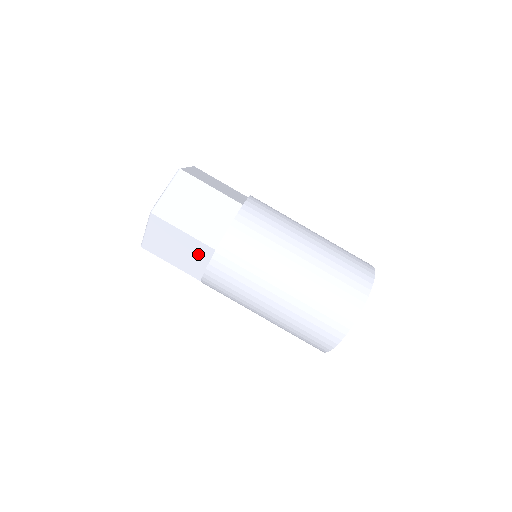
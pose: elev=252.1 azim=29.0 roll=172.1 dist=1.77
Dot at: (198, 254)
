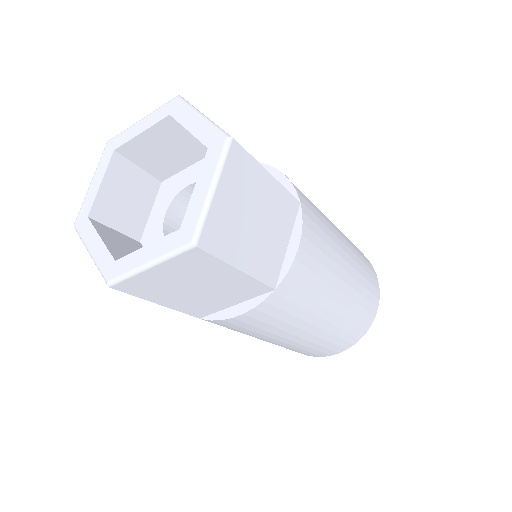
Dot at: (235, 294)
